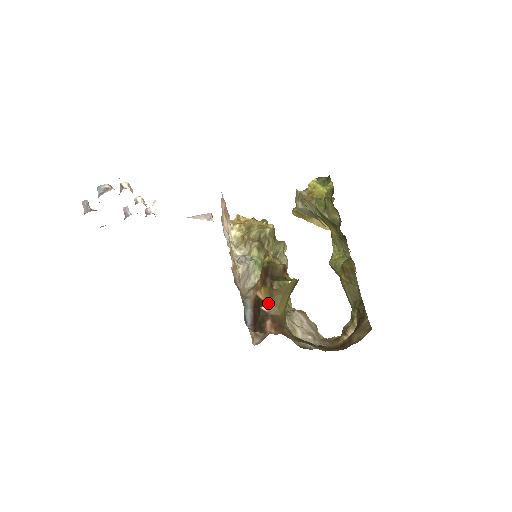
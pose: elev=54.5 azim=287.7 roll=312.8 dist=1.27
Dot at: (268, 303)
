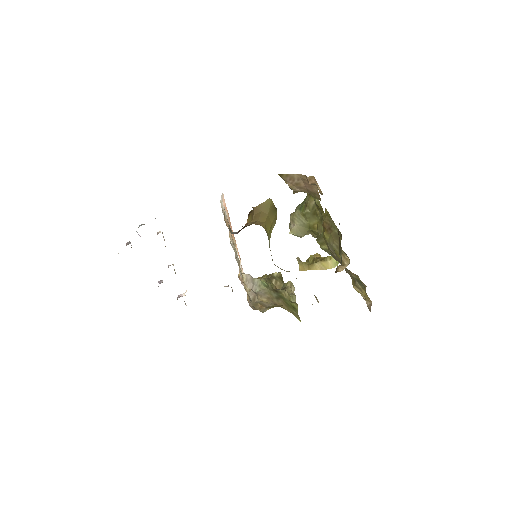
Dot at: (250, 222)
